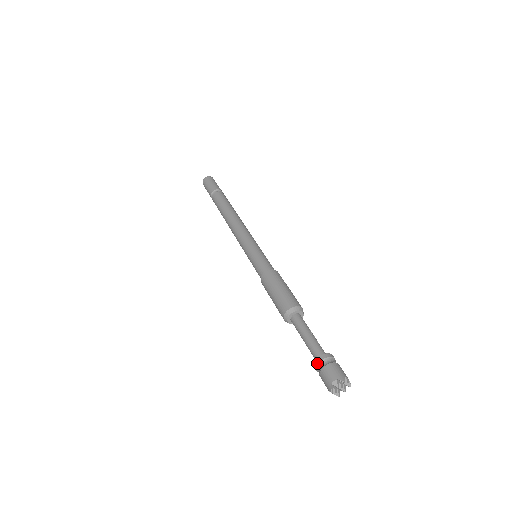
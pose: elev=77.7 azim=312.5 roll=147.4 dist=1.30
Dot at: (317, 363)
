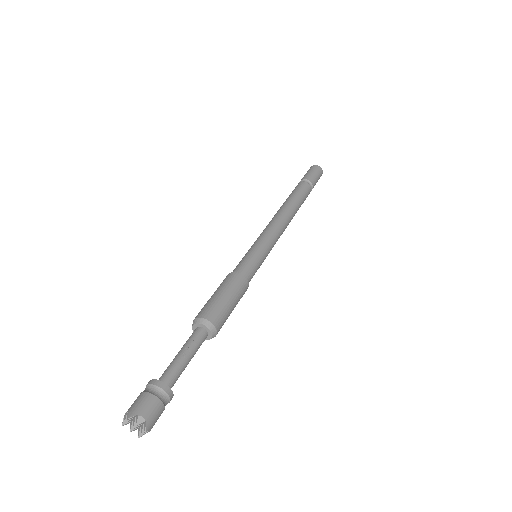
Dot at: (146, 387)
